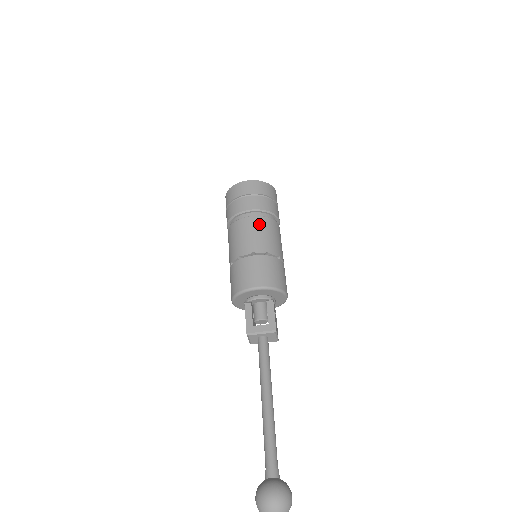
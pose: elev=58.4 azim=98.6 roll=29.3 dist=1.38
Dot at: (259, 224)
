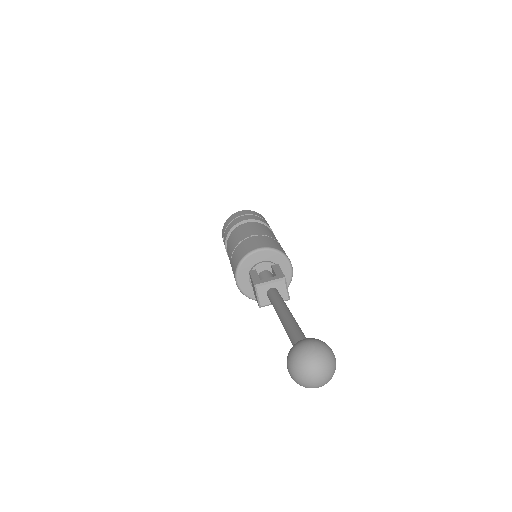
Dot at: (255, 225)
